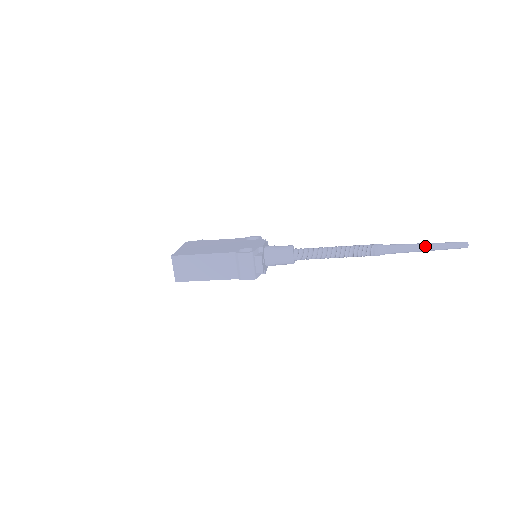
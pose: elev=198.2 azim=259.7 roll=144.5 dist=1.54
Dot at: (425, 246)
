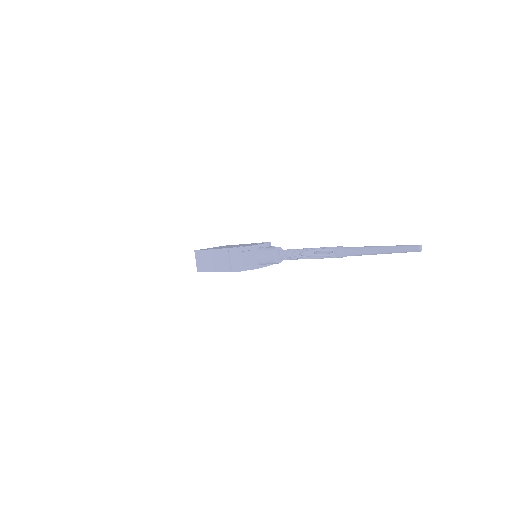
Dot at: (378, 248)
